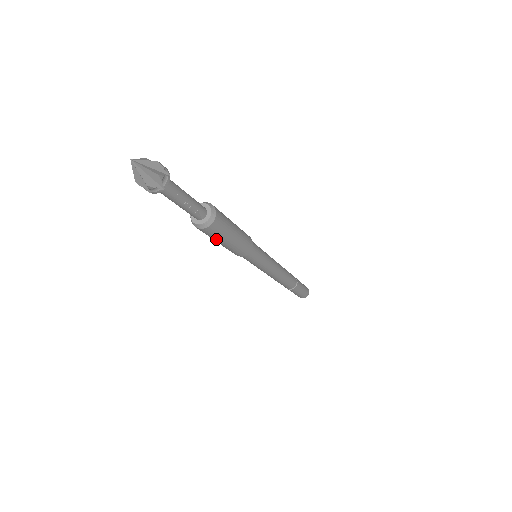
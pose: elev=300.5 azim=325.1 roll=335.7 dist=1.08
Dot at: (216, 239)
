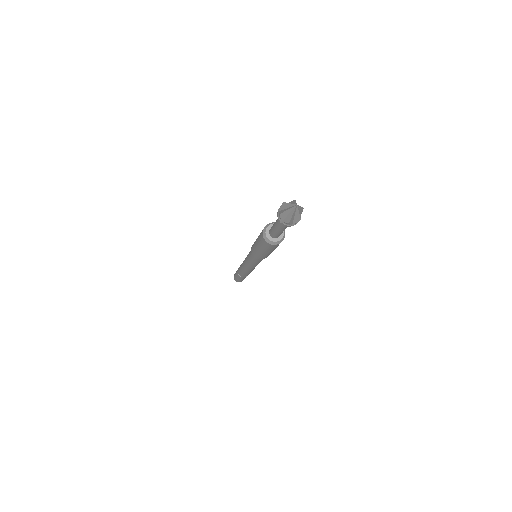
Dot at: (274, 249)
